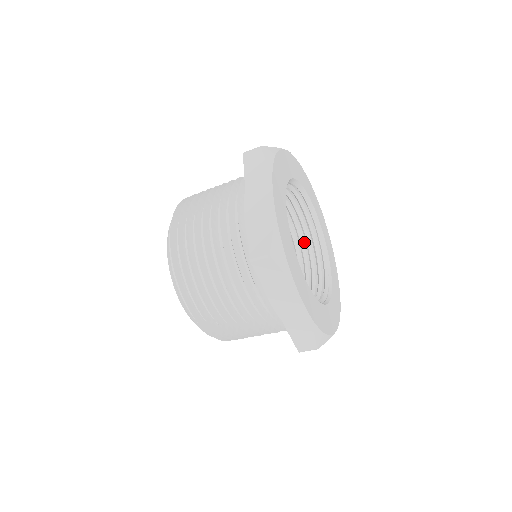
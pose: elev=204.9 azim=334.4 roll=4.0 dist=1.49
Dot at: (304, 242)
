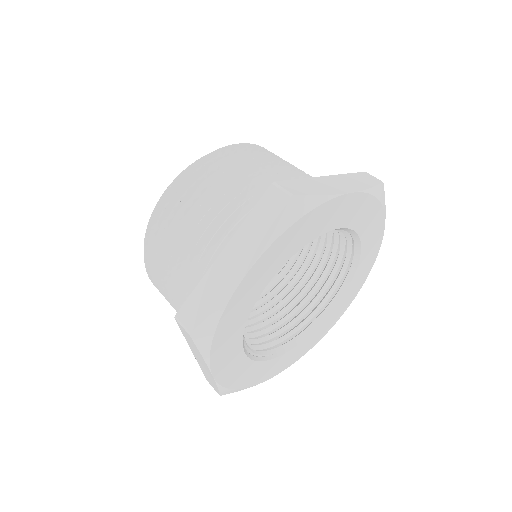
Dot at: (290, 319)
